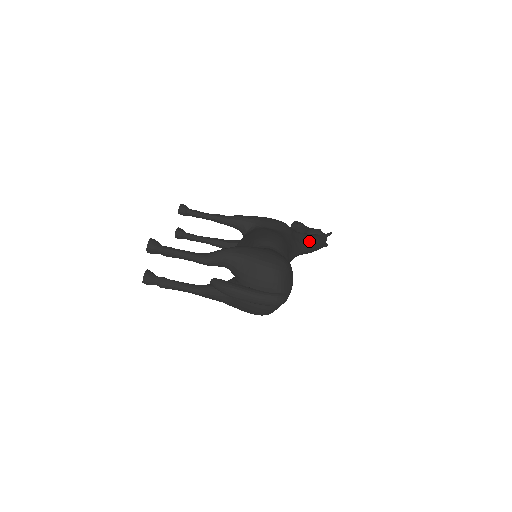
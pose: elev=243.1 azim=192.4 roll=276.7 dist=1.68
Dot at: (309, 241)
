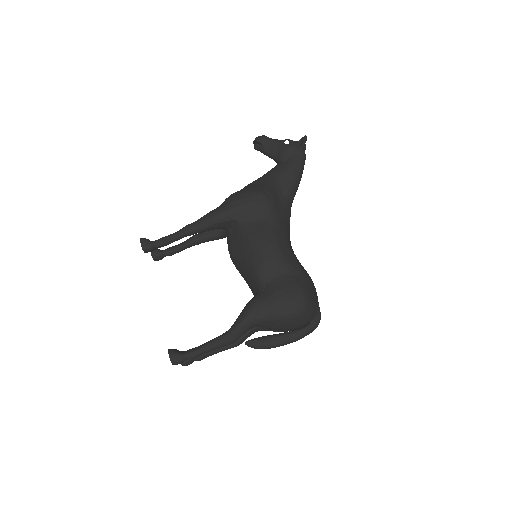
Dot at: (293, 183)
